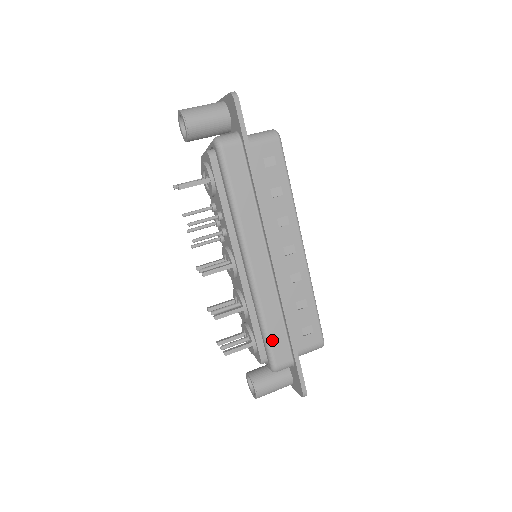
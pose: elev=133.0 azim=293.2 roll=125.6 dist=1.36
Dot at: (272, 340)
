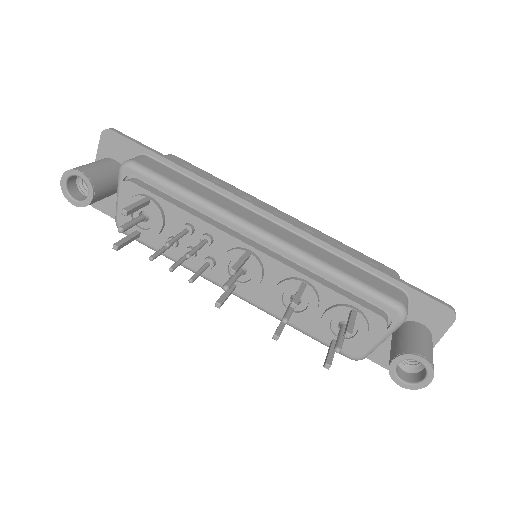
Dot at: (363, 281)
